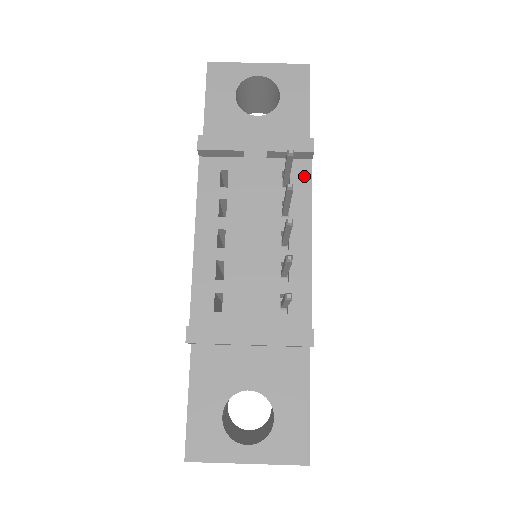
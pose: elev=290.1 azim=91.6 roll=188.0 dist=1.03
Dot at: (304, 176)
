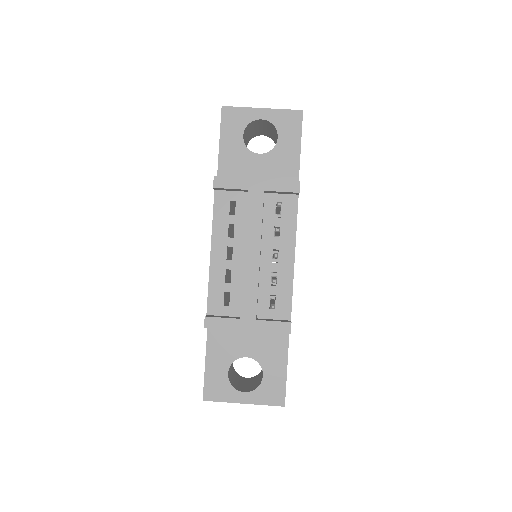
Dot at: (292, 208)
